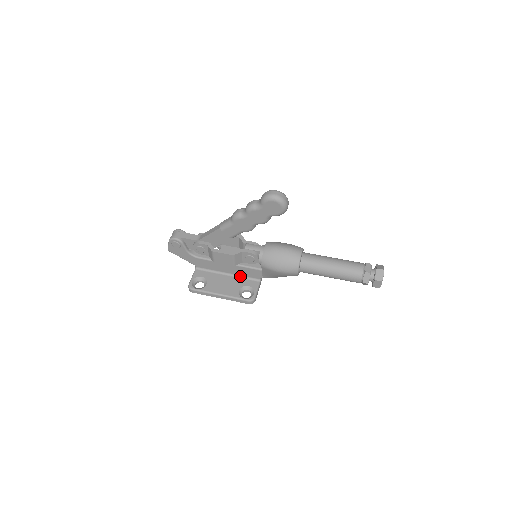
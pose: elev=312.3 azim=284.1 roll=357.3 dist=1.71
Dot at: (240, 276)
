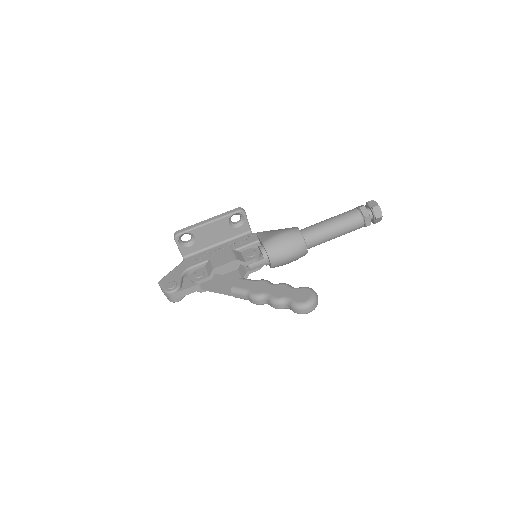
Dot at: occluded
